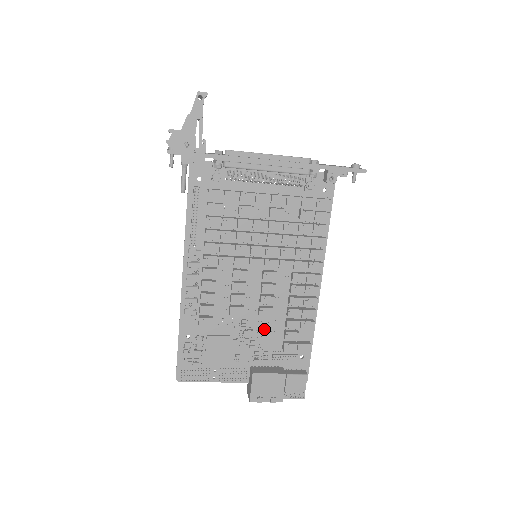
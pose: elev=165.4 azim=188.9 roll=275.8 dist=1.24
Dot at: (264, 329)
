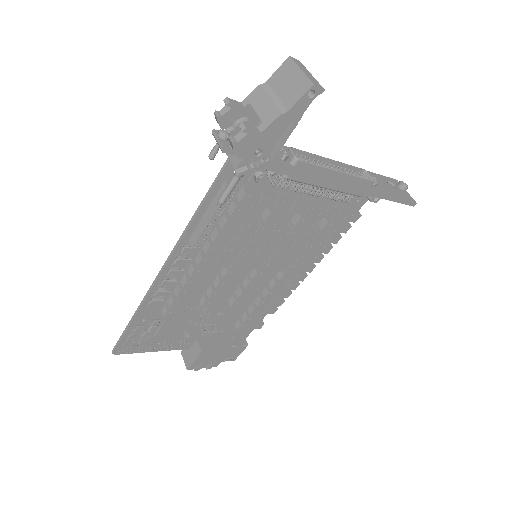
Dot at: (226, 311)
